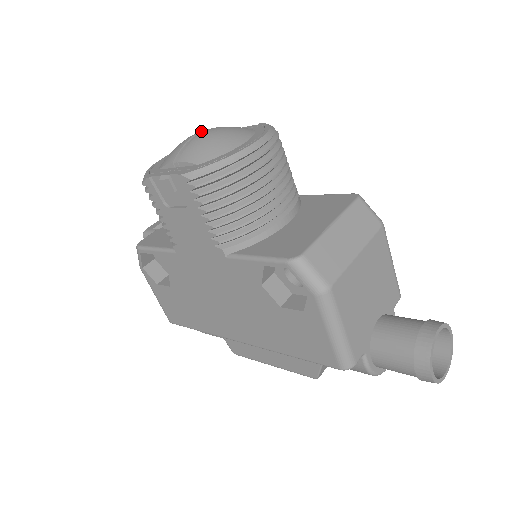
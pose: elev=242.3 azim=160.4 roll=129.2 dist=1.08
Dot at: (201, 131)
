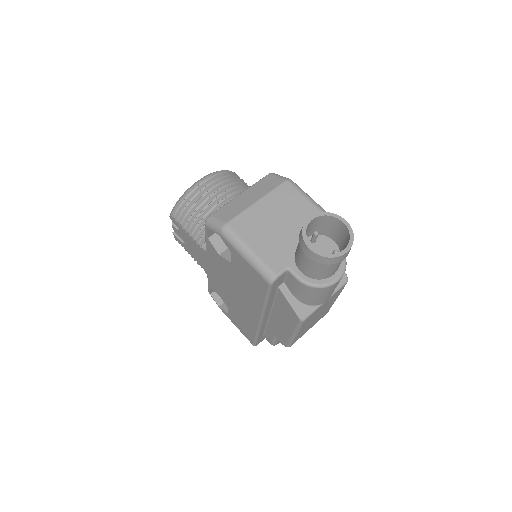
Dot at: occluded
